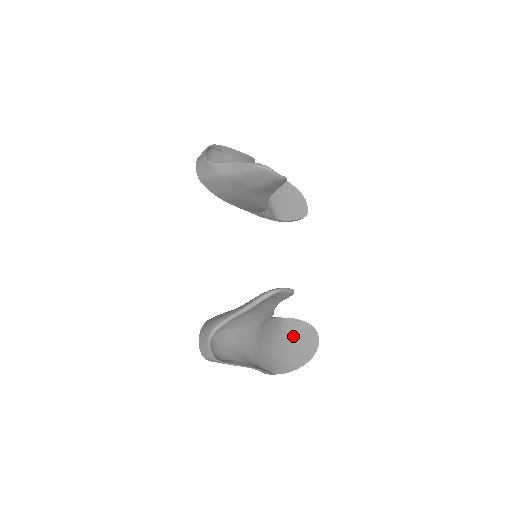
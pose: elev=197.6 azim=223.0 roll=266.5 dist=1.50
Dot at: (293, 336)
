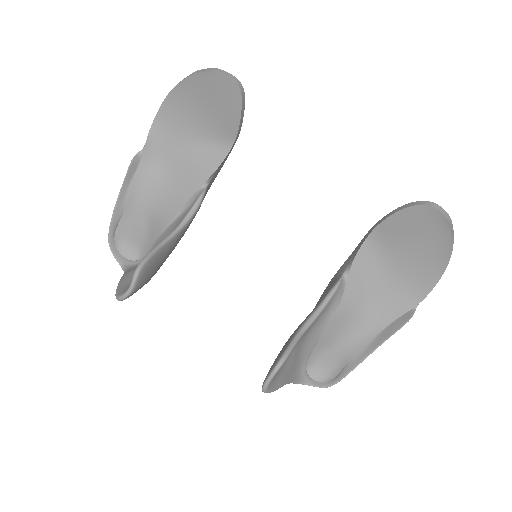
Dot at: (401, 240)
